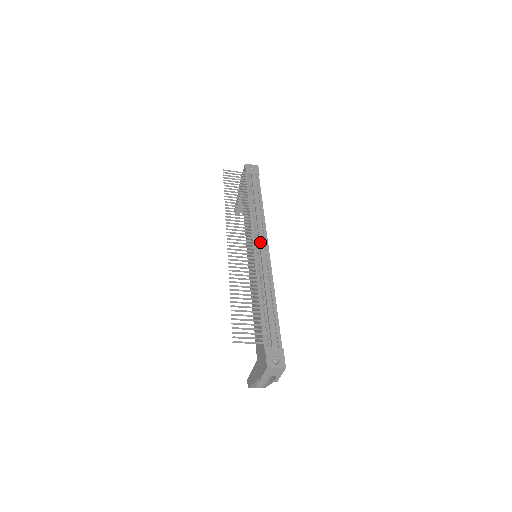
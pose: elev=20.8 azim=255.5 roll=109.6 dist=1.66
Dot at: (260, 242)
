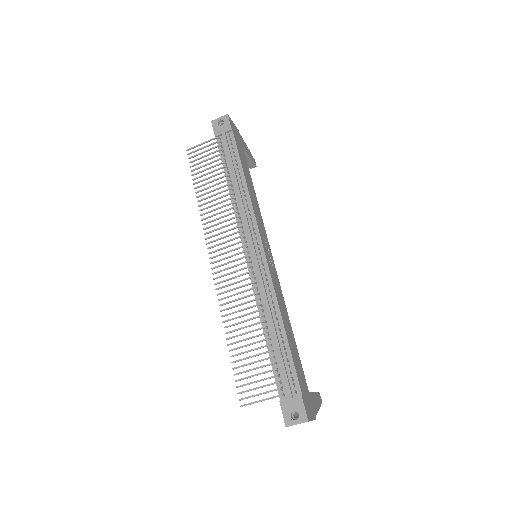
Dot at: (249, 243)
